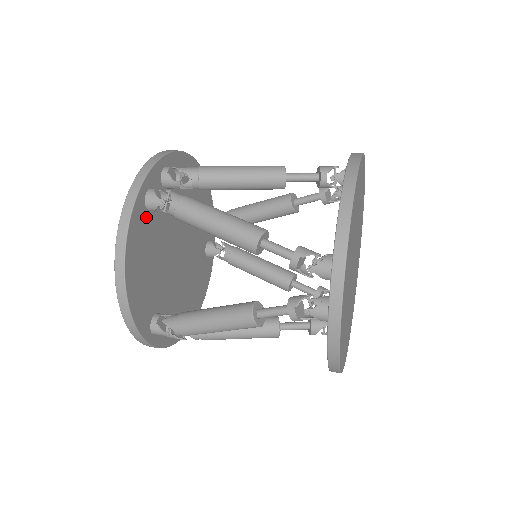
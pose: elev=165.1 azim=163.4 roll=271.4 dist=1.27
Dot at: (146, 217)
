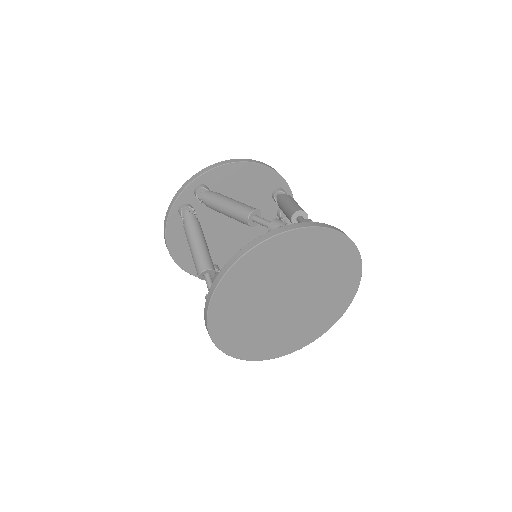
Dot at: occluded
